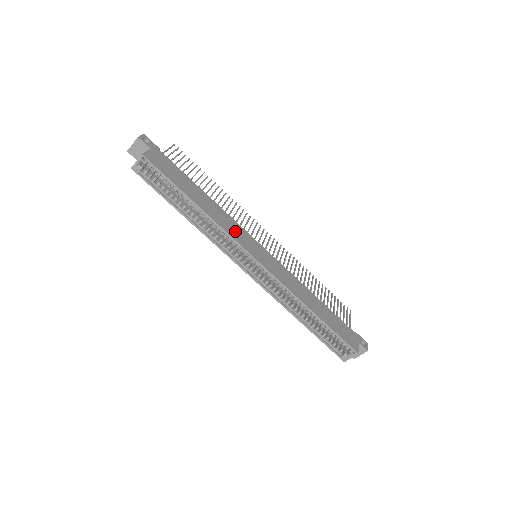
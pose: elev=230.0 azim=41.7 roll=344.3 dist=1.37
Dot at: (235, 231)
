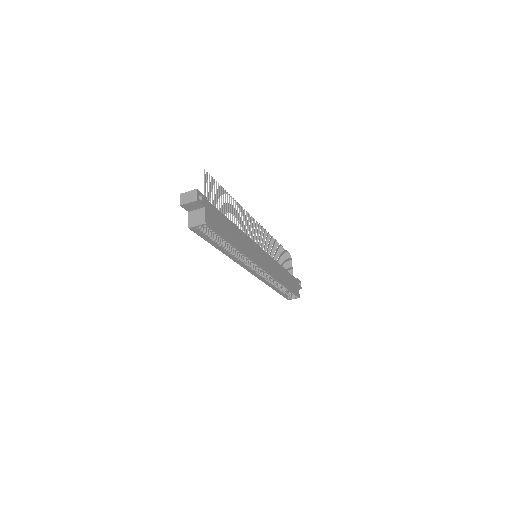
Dot at: (251, 250)
